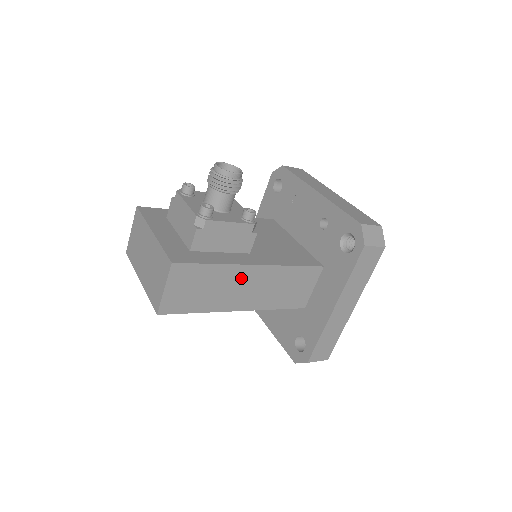
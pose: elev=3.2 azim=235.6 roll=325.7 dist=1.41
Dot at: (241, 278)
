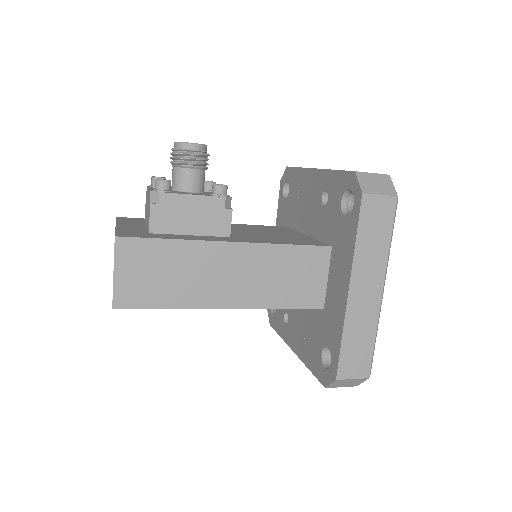
Dot at: (215, 260)
